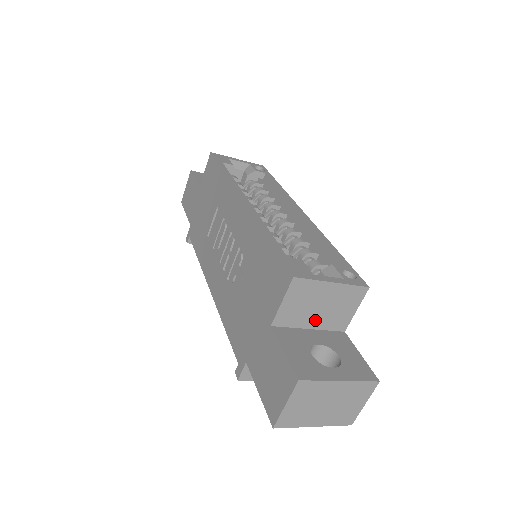
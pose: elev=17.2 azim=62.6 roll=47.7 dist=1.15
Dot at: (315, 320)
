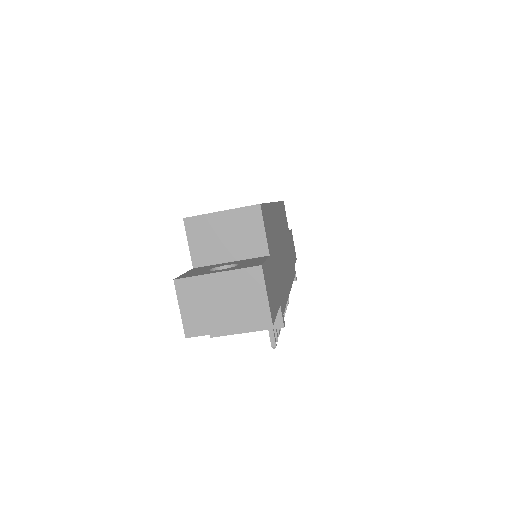
Dot at: (230, 252)
